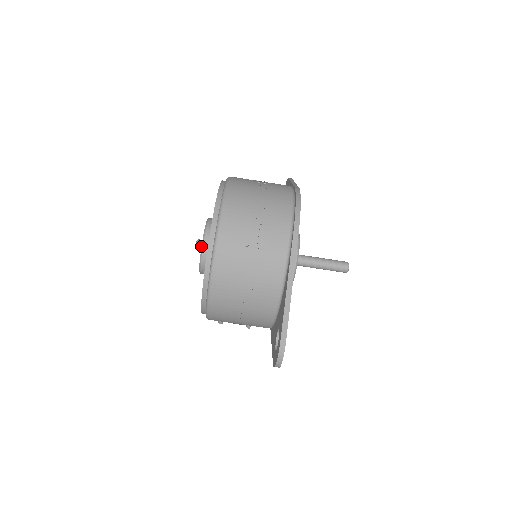
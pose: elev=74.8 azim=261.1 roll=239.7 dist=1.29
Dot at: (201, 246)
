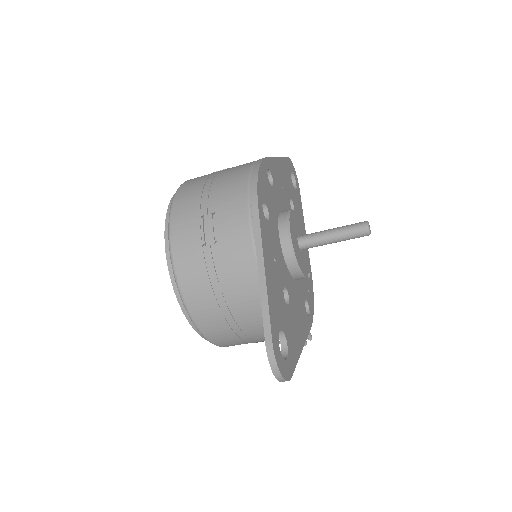
Dot at: occluded
